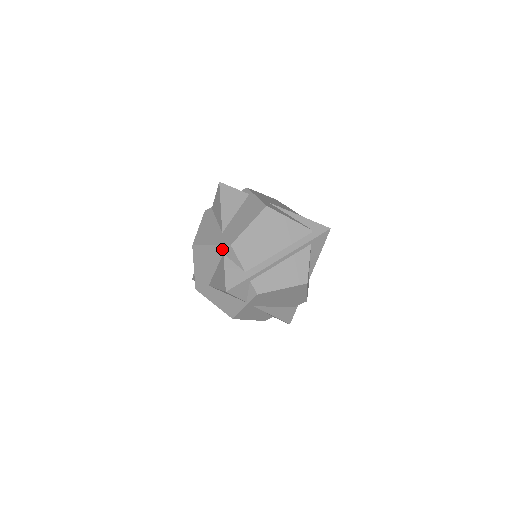
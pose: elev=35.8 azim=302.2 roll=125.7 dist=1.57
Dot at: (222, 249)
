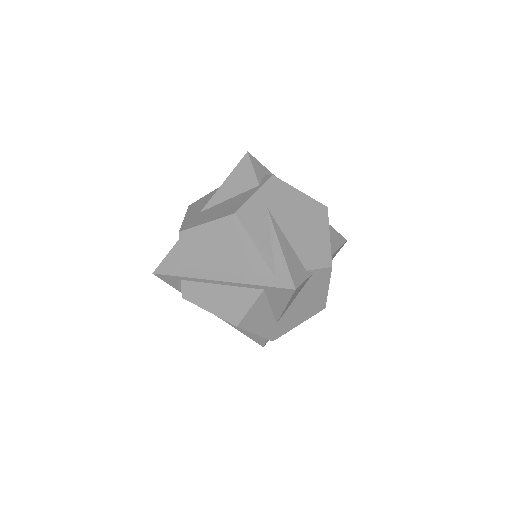
Dot at: occluded
